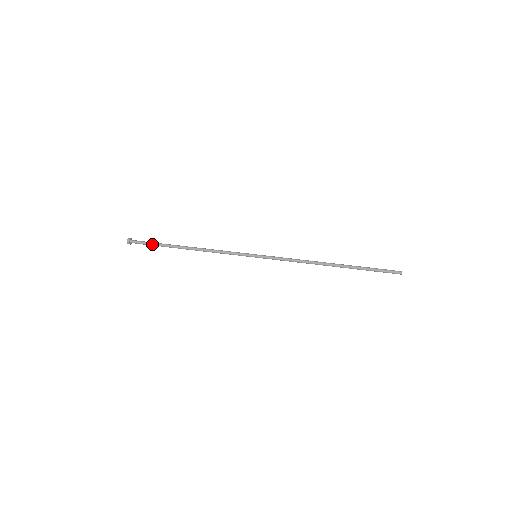
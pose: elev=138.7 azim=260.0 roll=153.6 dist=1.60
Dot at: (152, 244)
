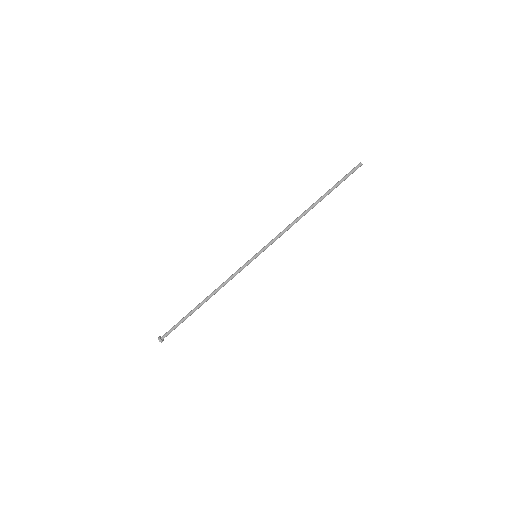
Dot at: occluded
